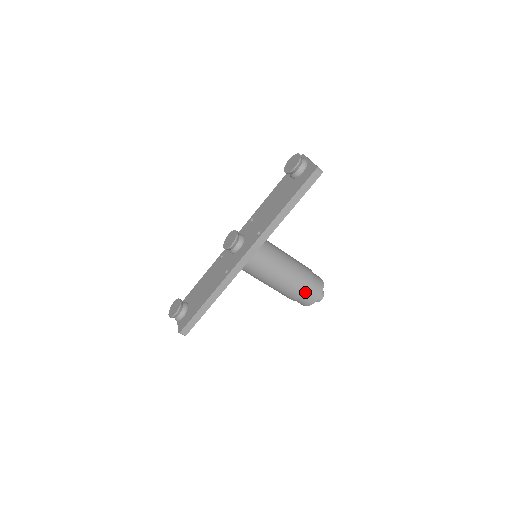
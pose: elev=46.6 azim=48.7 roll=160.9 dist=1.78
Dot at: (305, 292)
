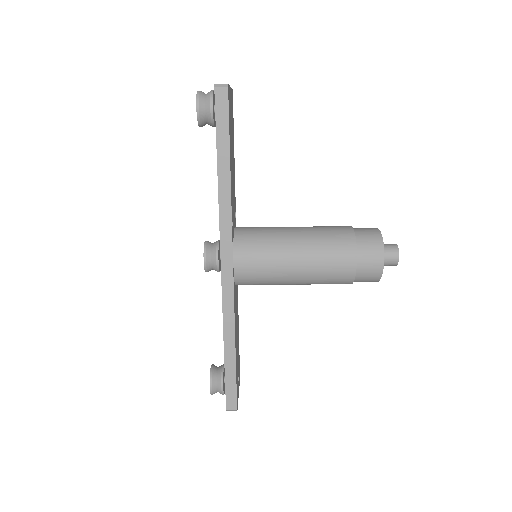
Dot at: (353, 262)
